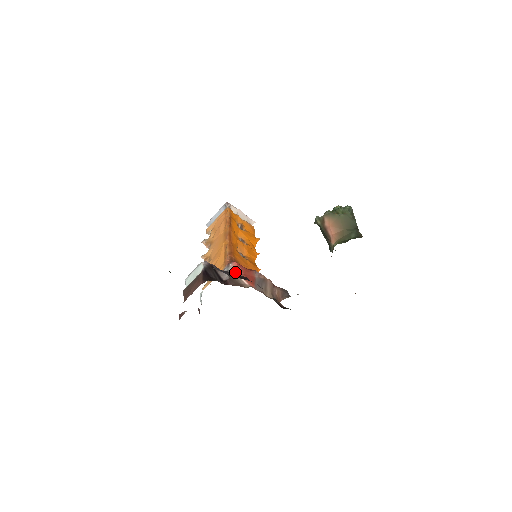
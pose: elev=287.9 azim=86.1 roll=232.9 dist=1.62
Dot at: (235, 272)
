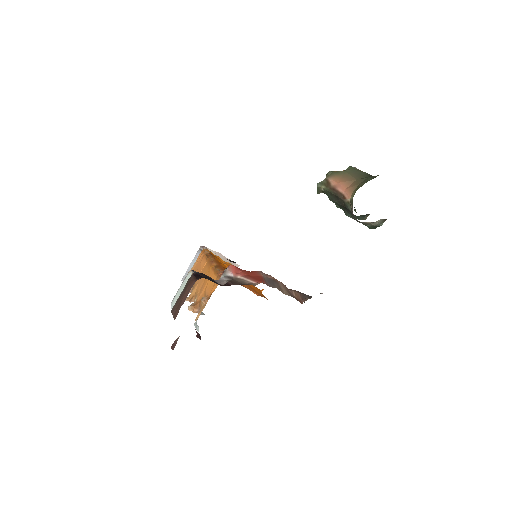
Dot at: (235, 275)
